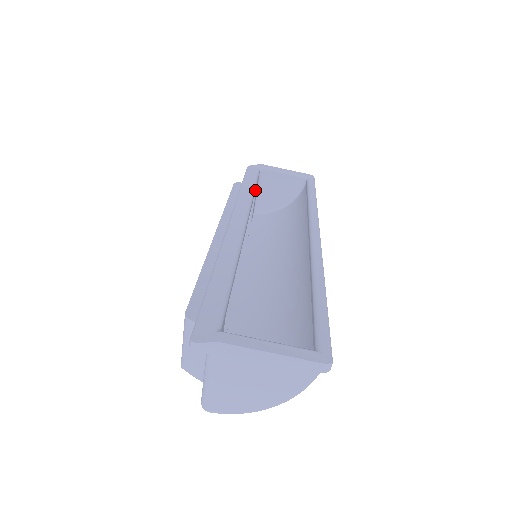
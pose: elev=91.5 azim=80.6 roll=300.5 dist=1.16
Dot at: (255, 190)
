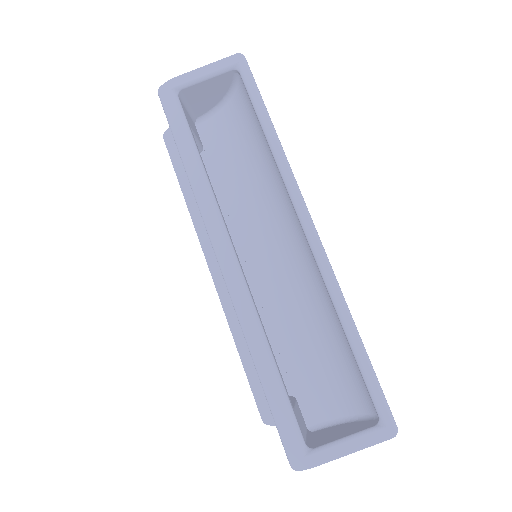
Dot at: (198, 150)
